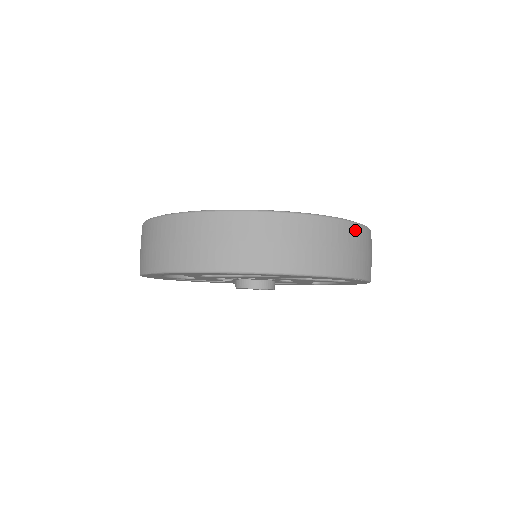
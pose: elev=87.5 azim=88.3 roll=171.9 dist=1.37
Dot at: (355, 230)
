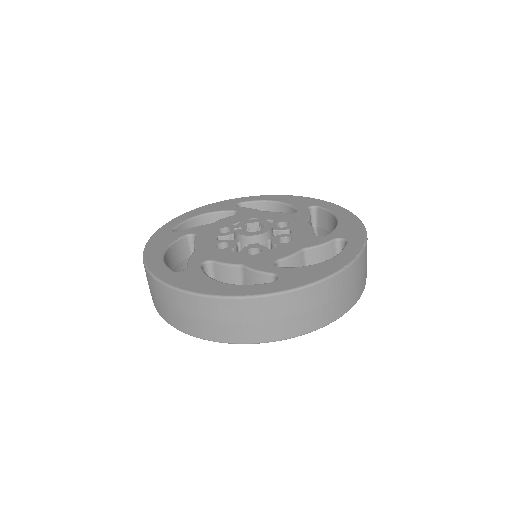
Dot at: (350, 272)
